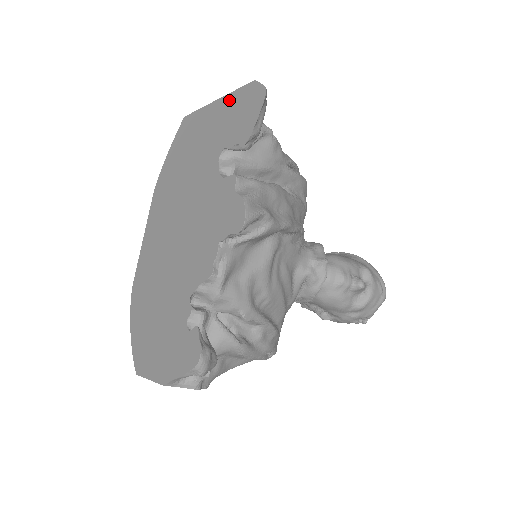
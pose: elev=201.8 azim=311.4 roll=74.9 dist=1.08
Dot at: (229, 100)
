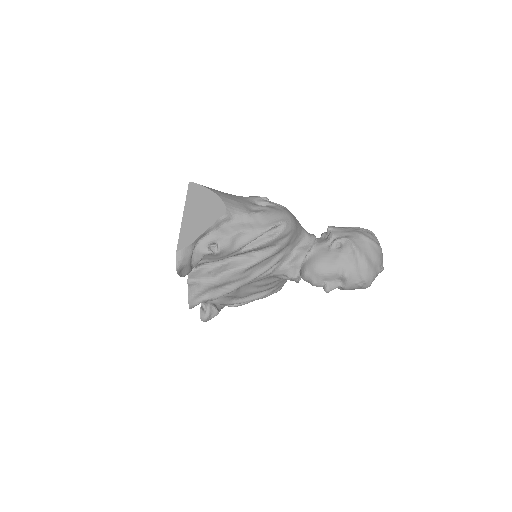
Dot at: occluded
